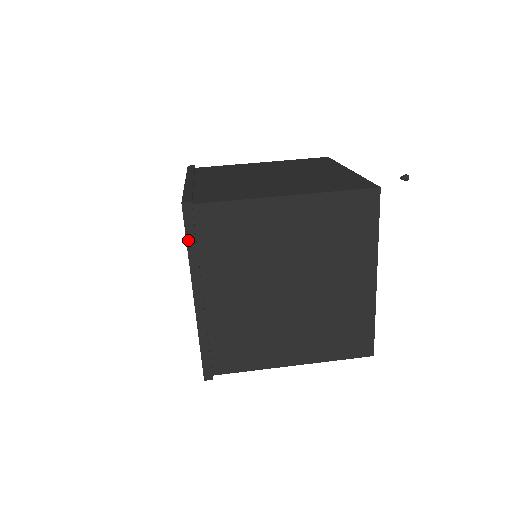
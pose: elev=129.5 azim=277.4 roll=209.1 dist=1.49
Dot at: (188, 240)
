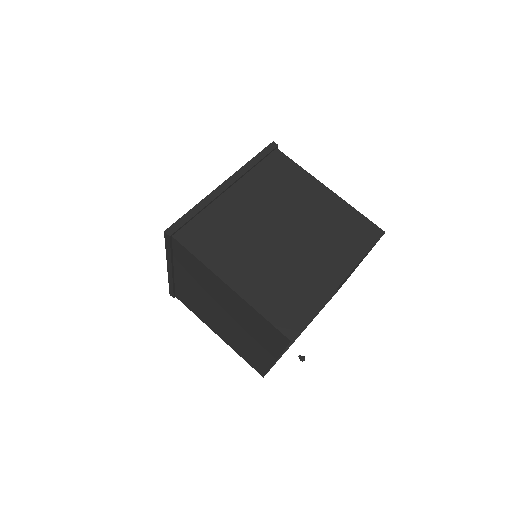
Dot at: (166, 247)
